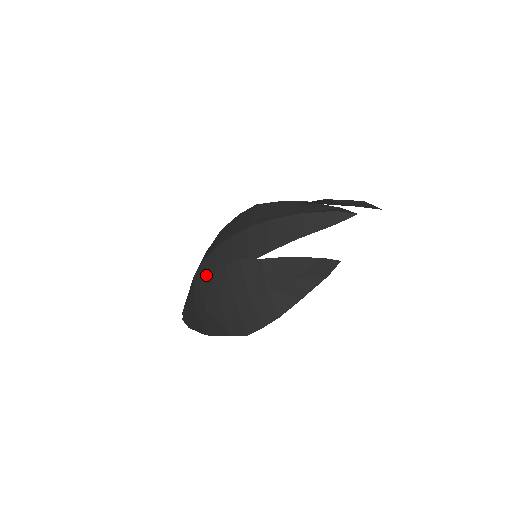
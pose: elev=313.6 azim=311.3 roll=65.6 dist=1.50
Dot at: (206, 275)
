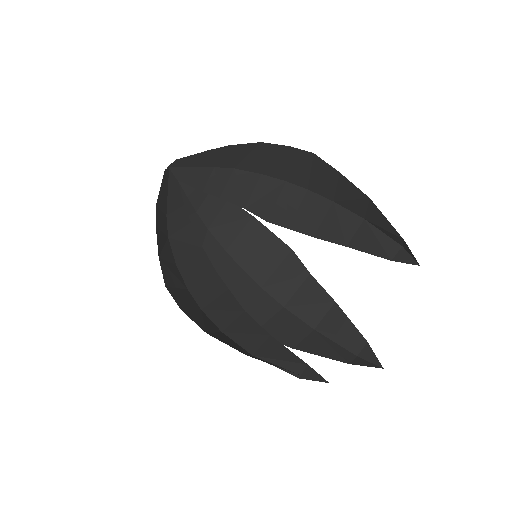
Dot at: (198, 244)
